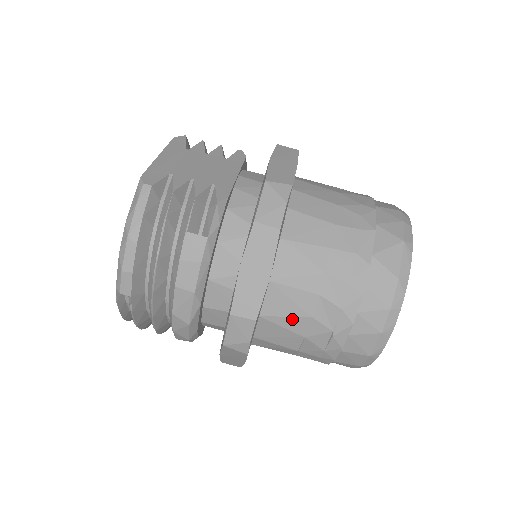
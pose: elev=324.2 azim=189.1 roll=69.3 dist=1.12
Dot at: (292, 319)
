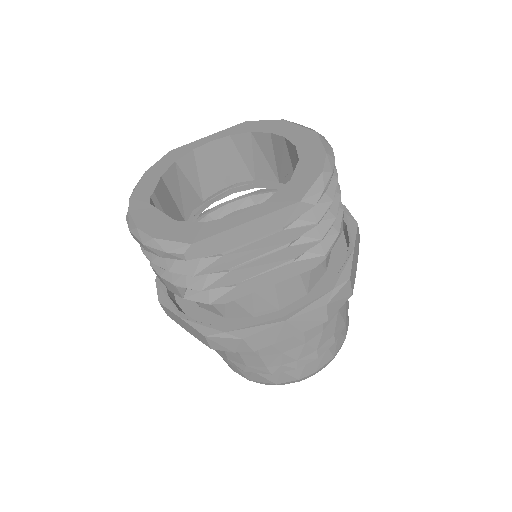
Dot at: occluded
